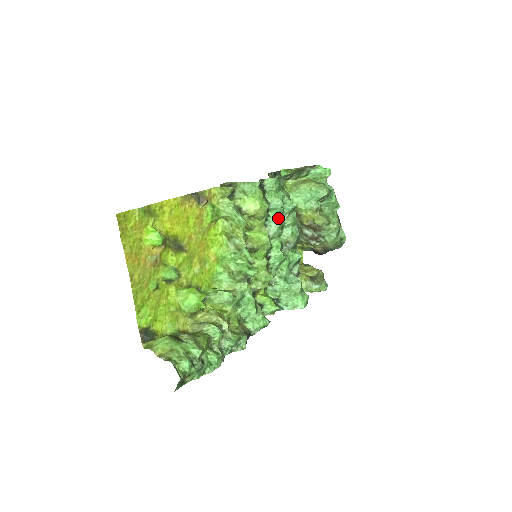
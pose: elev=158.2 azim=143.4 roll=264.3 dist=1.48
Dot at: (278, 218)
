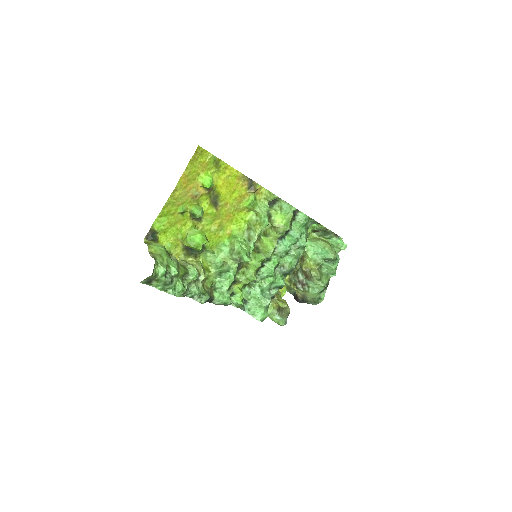
Dot at: (289, 244)
